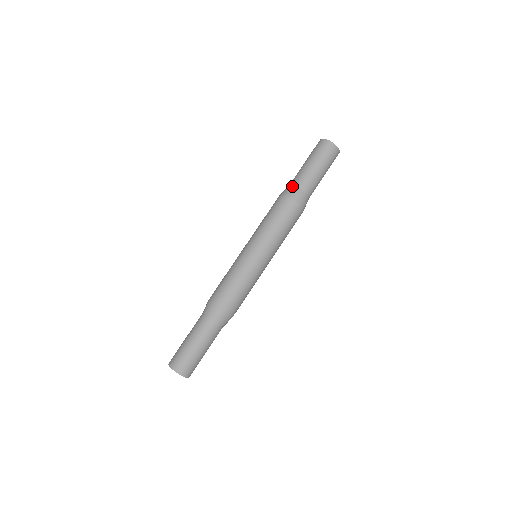
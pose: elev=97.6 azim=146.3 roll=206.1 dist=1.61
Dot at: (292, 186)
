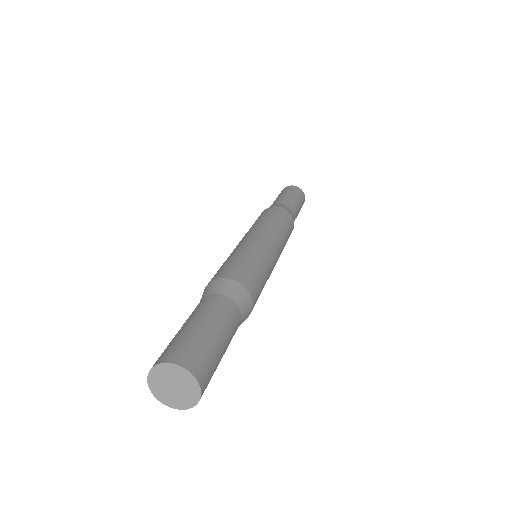
Dot at: occluded
